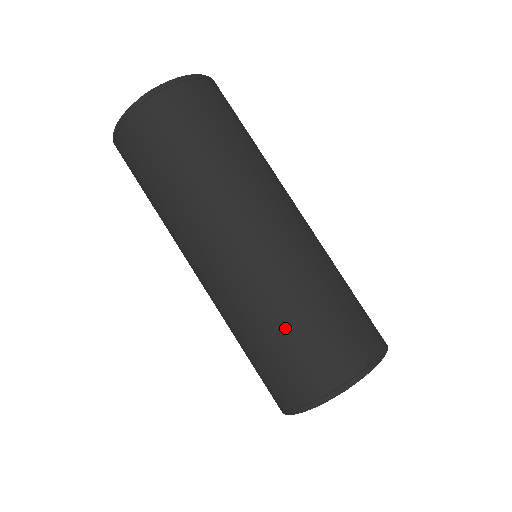
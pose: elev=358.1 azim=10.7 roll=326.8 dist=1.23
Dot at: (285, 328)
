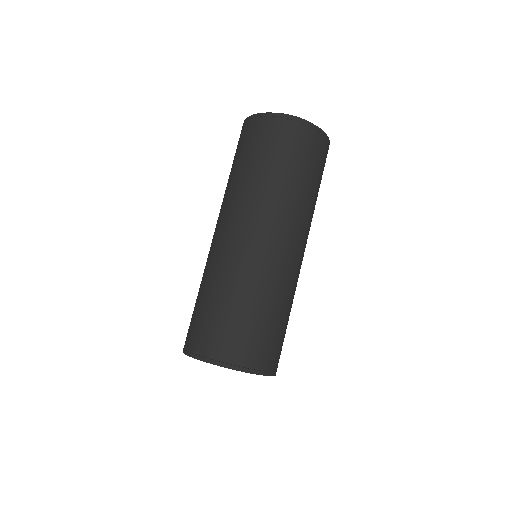
Dot at: (272, 314)
